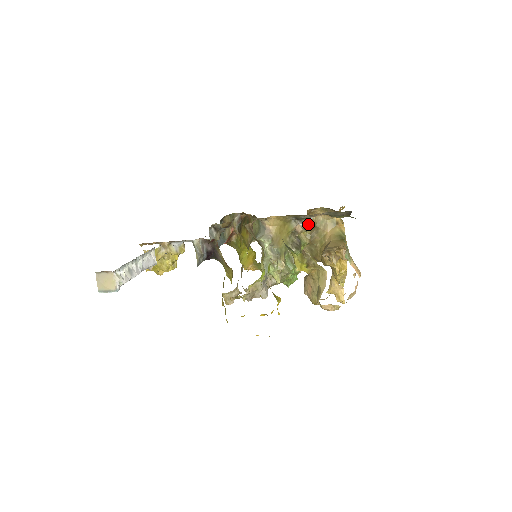
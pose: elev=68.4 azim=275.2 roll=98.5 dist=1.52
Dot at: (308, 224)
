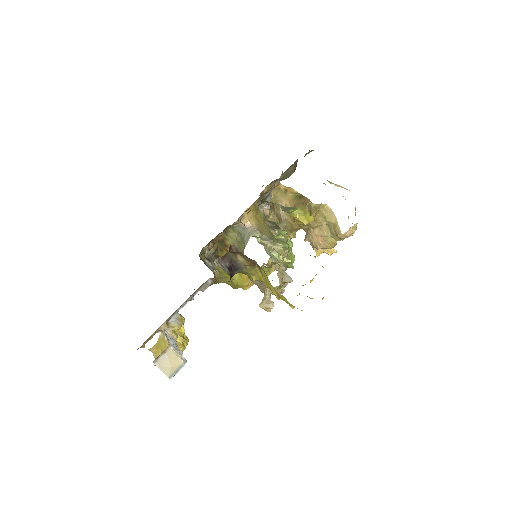
Dot at: occluded
